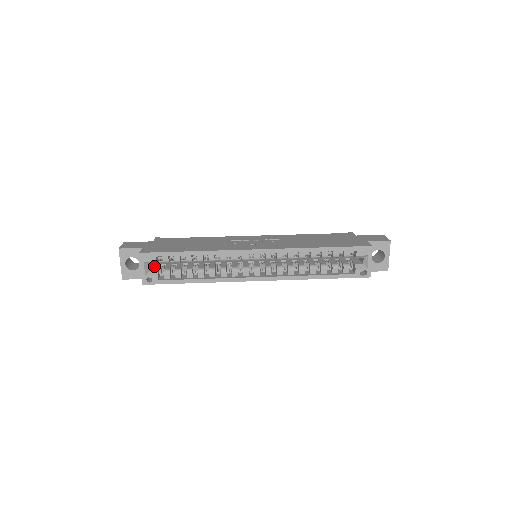
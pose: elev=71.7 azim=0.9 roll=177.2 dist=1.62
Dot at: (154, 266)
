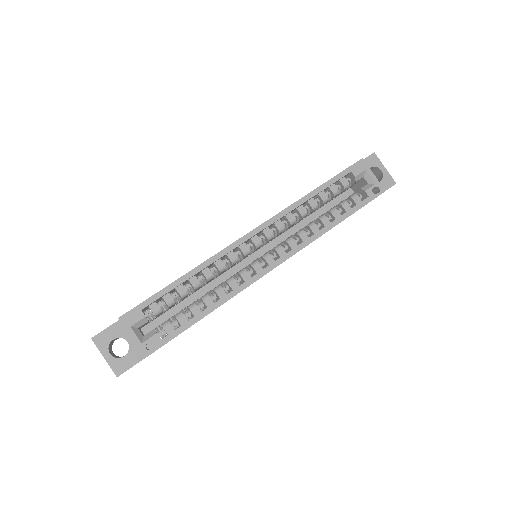
Dot at: occluded
